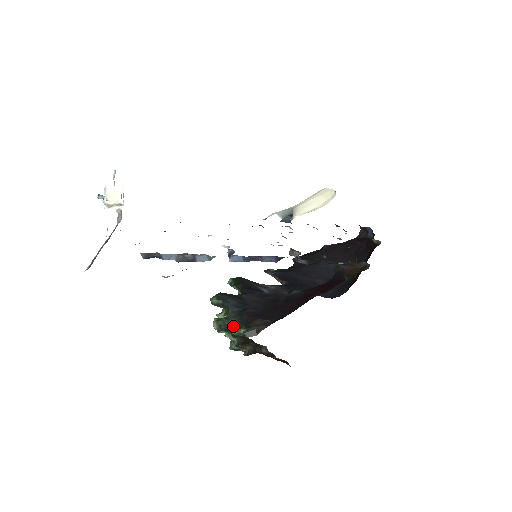
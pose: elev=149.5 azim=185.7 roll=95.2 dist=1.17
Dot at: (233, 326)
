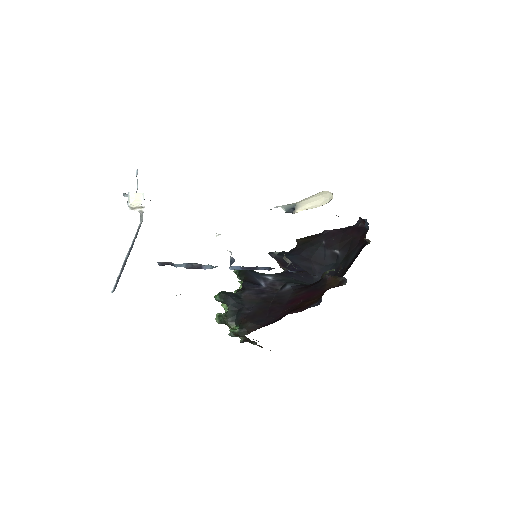
Dot at: (230, 324)
